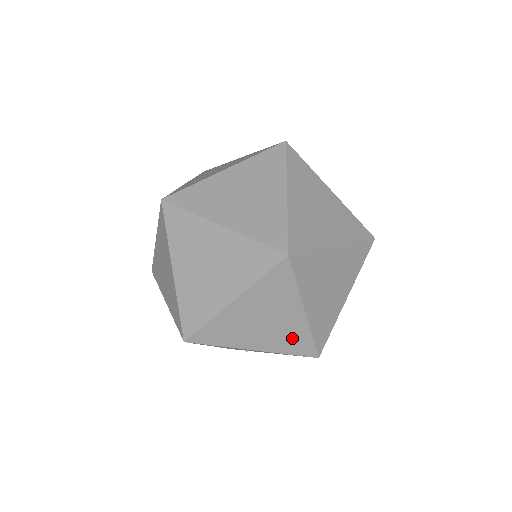
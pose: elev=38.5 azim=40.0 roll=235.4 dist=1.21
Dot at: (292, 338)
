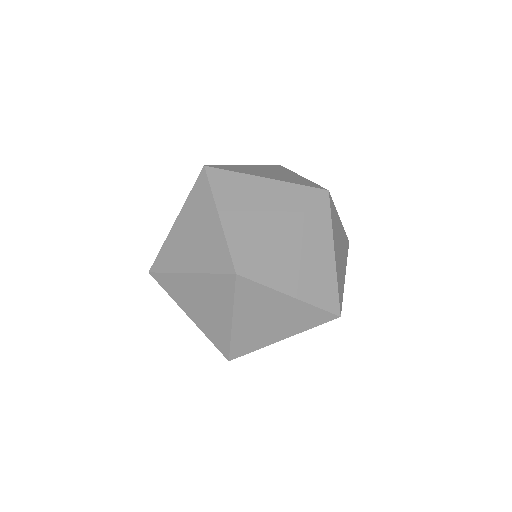
Dot at: (217, 331)
